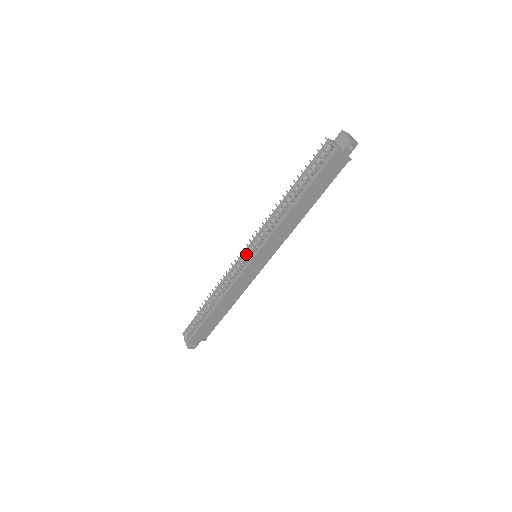
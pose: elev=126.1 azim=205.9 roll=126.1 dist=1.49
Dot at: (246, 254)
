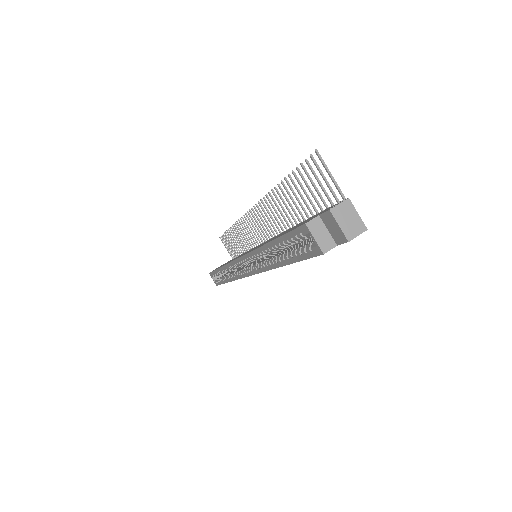
Dot at: occluded
